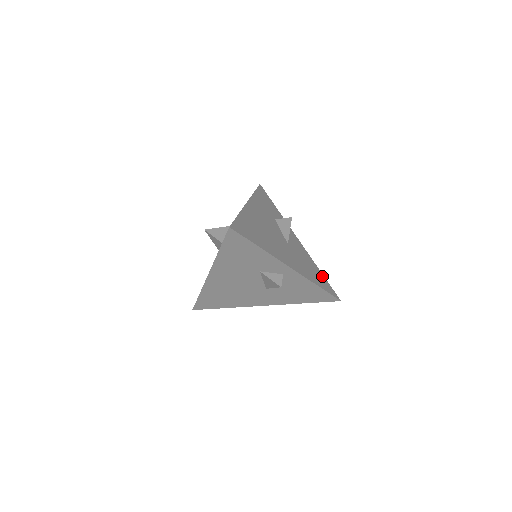
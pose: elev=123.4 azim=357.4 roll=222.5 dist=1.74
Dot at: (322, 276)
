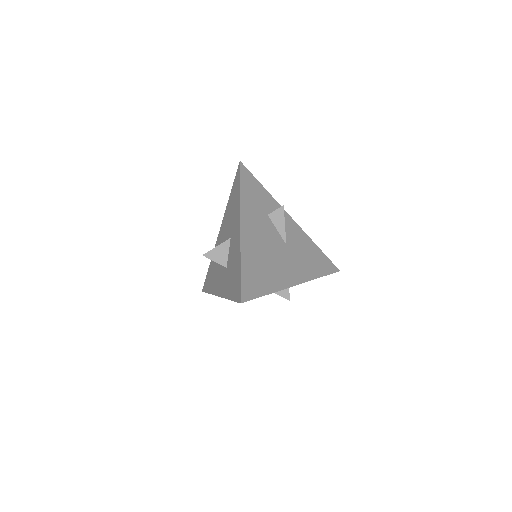
Dot at: (320, 253)
